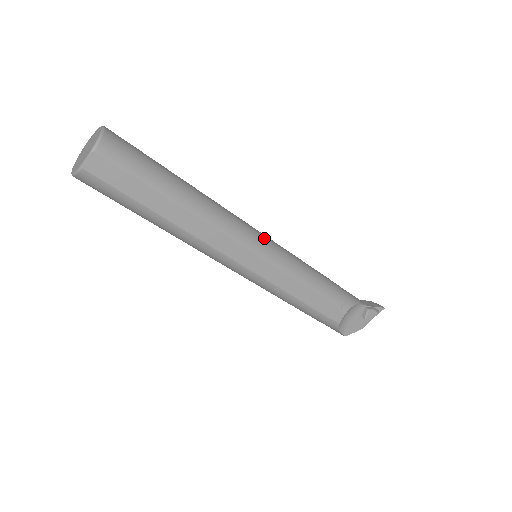
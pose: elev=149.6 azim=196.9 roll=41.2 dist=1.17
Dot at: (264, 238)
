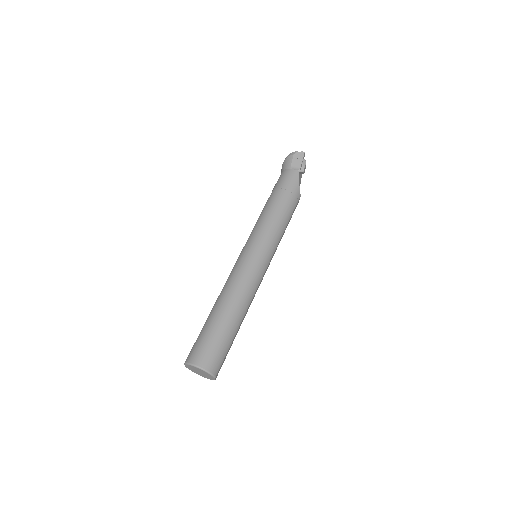
Dot at: (259, 258)
